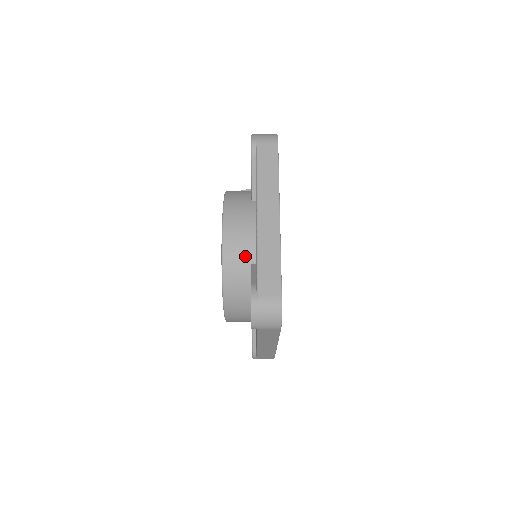
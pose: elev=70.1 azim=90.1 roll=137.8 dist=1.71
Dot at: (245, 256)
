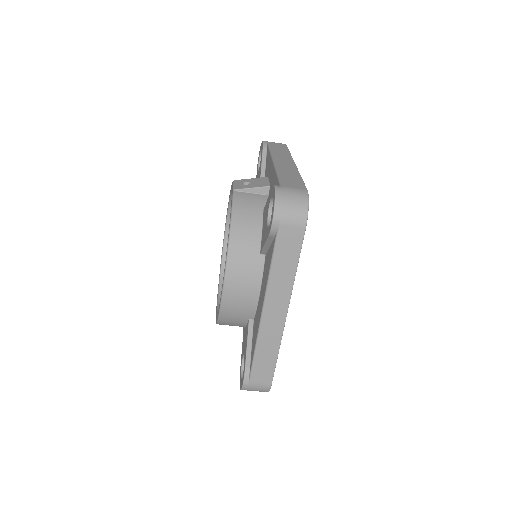
Dot at: (243, 314)
